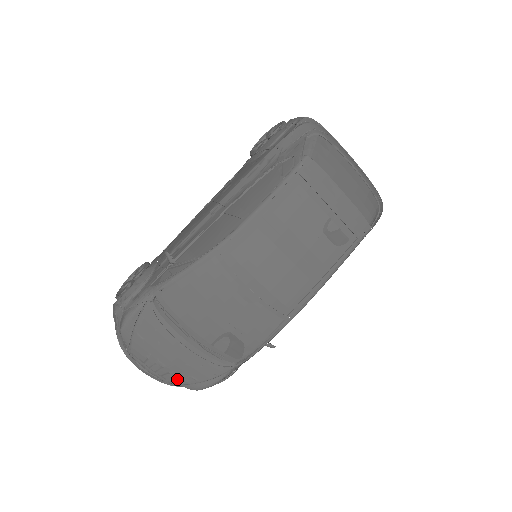
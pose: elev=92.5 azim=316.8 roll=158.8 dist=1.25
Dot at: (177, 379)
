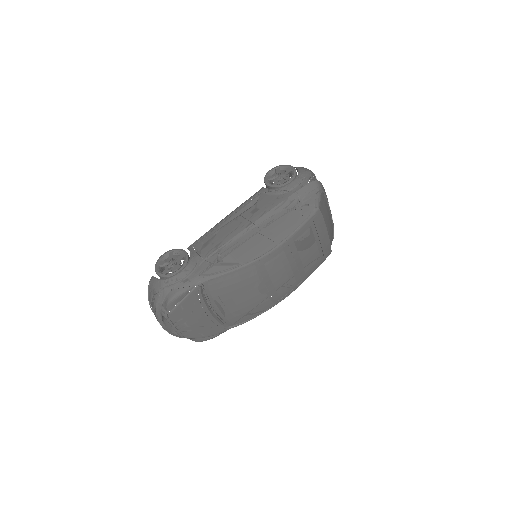
Dot at: (190, 335)
